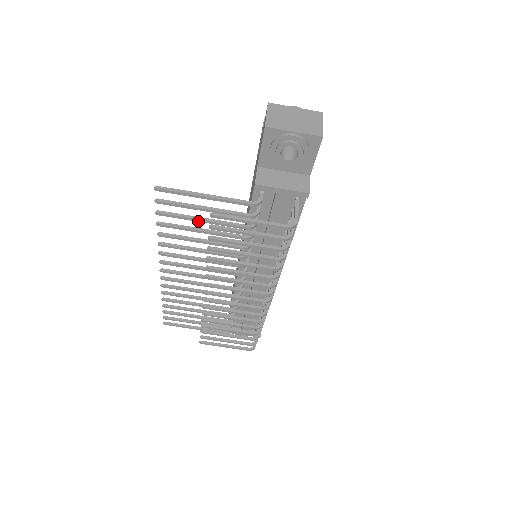
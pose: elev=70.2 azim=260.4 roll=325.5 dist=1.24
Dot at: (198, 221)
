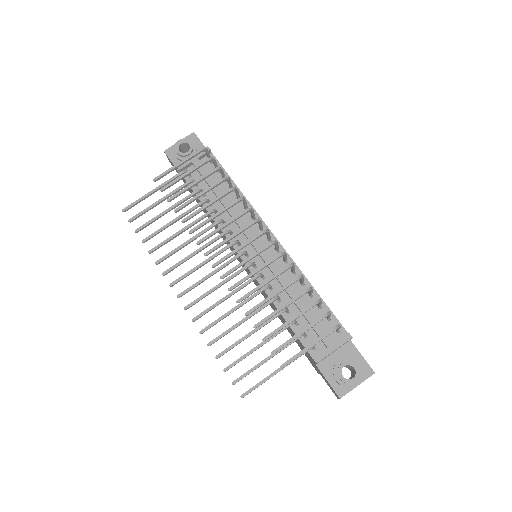
Dot at: (163, 214)
